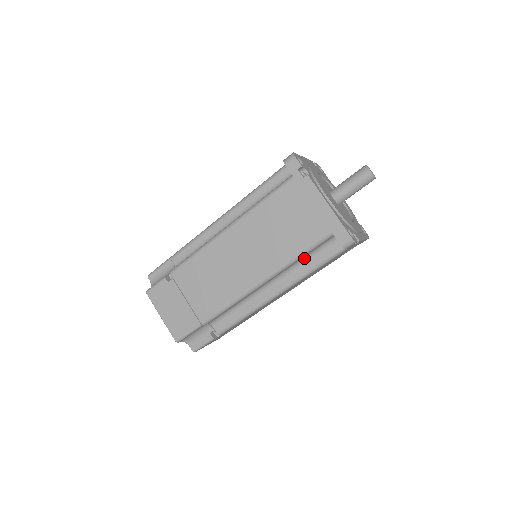
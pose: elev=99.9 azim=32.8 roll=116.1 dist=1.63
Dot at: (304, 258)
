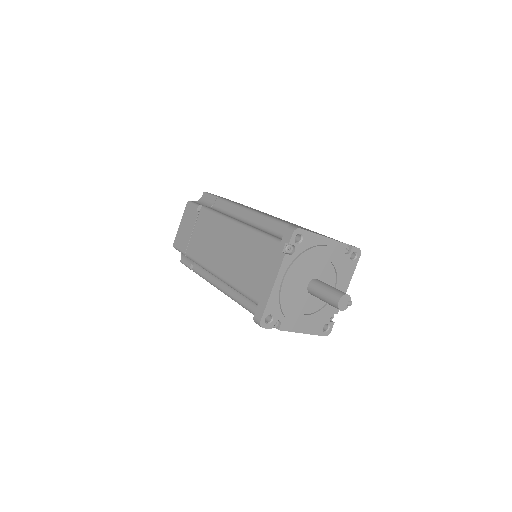
Dot at: occluded
